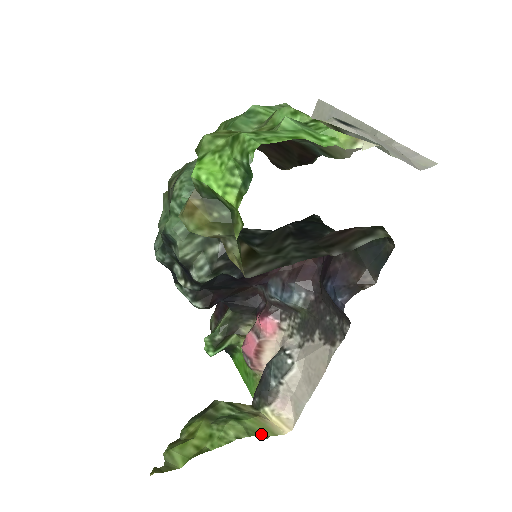
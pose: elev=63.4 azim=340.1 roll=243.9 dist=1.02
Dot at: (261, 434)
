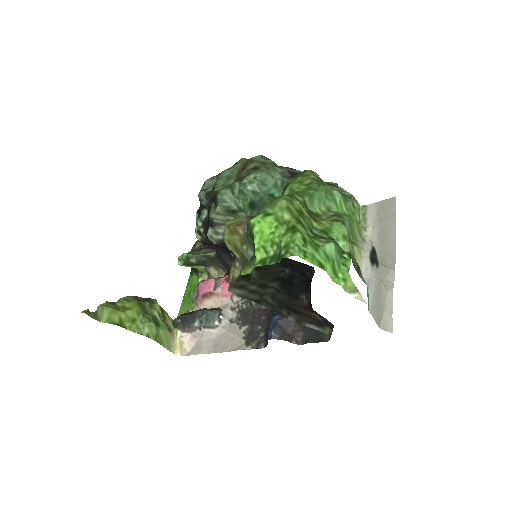
Dot at: (163, 344)
